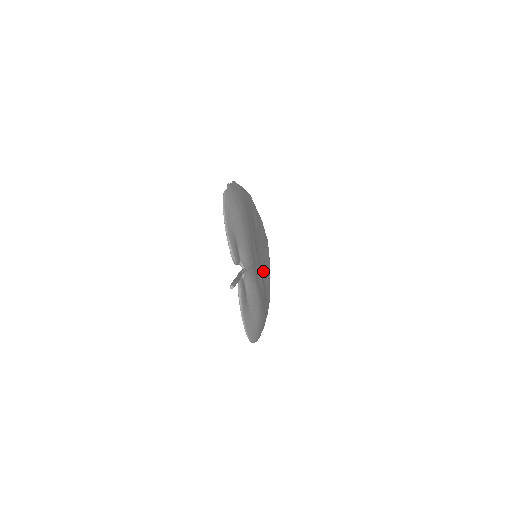
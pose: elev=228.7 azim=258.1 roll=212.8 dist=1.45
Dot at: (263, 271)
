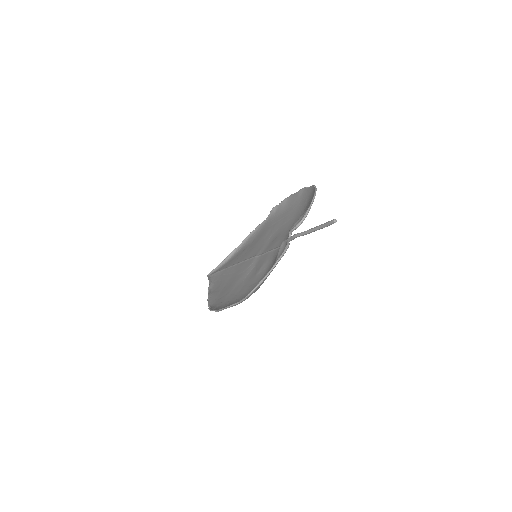
Dot at: (239, 275)
